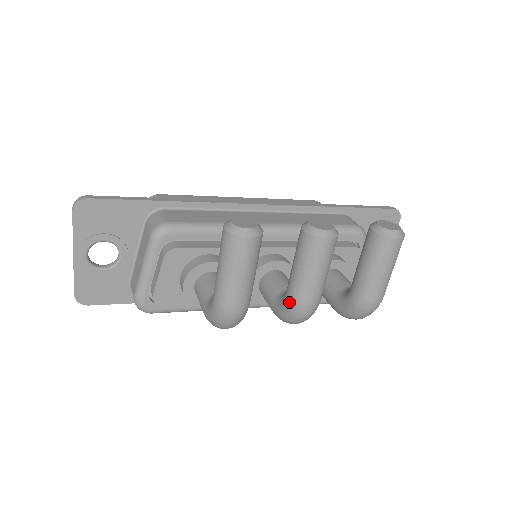
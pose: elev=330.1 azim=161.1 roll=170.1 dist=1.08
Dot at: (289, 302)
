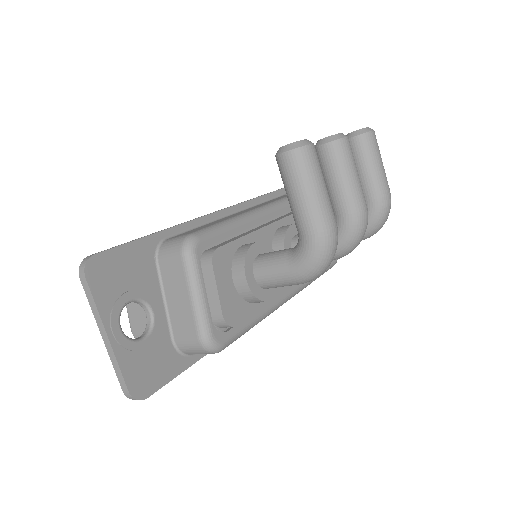
Dot at: (349, 218)
